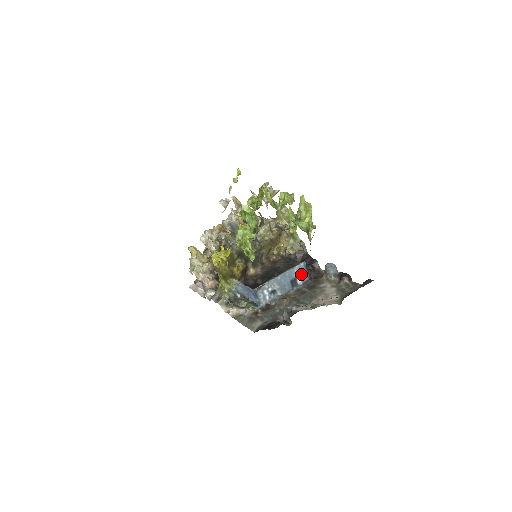
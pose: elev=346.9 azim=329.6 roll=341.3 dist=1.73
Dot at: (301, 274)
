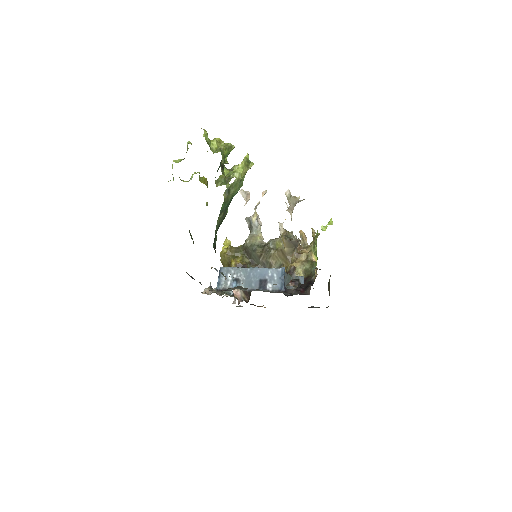
Dot at: (275, 279)
